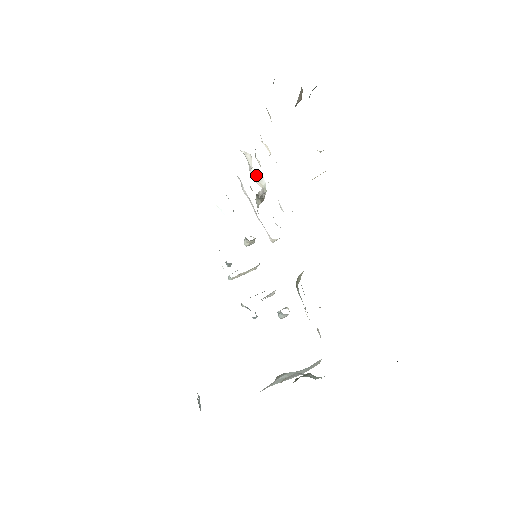
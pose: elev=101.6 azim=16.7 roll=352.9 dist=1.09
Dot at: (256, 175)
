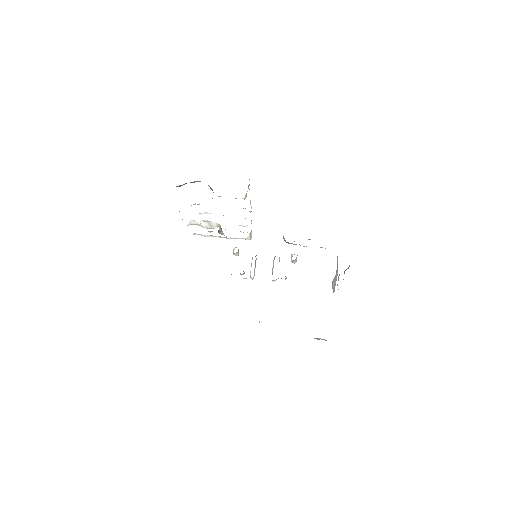
Dot at: (208, 225)
